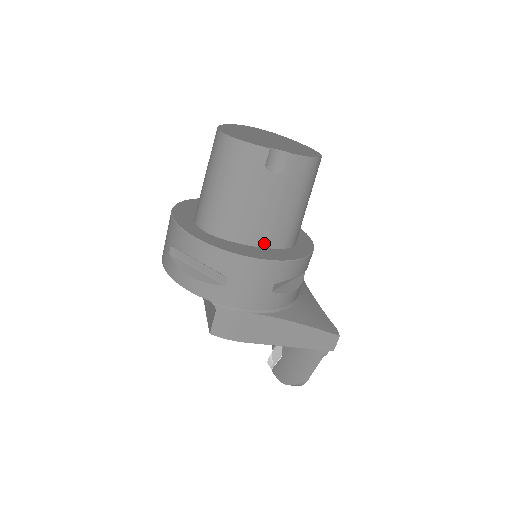
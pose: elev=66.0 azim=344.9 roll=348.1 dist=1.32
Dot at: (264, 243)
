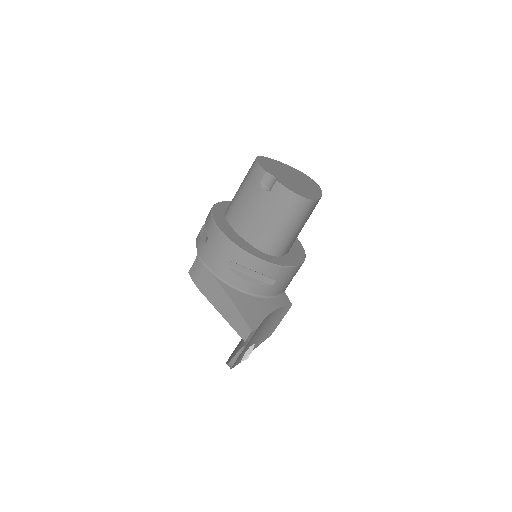
Dot at: (244, 235)
